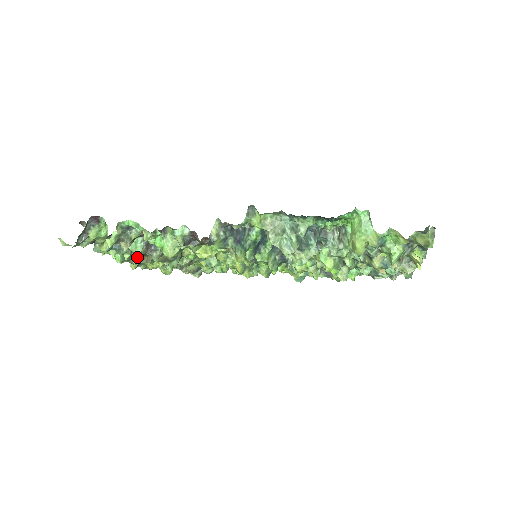
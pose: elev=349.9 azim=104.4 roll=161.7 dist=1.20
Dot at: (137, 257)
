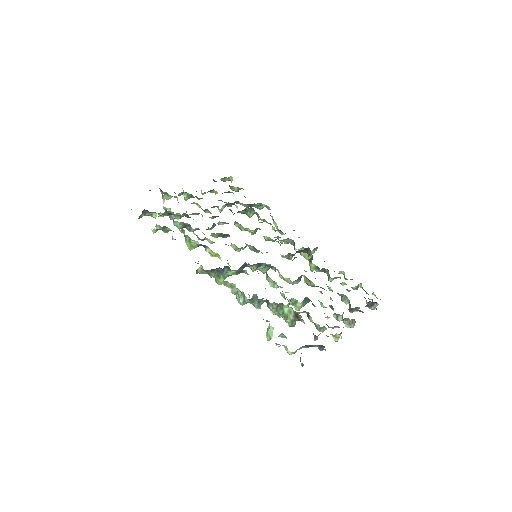
Dot at: occluded
